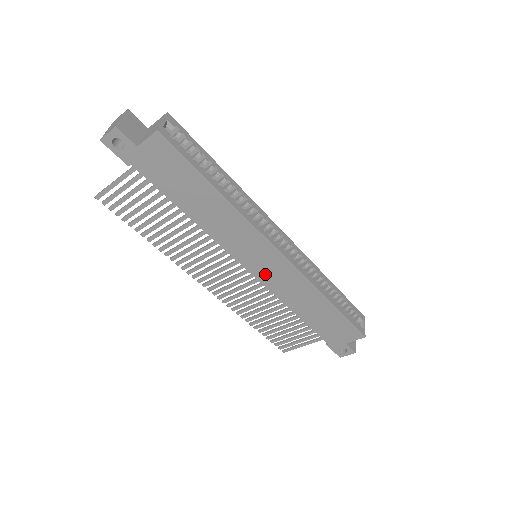
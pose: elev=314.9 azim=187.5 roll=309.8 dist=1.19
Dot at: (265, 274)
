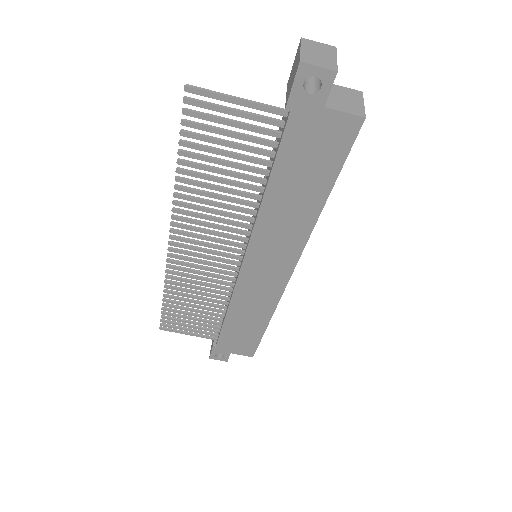
Dot at: (251, 278)
